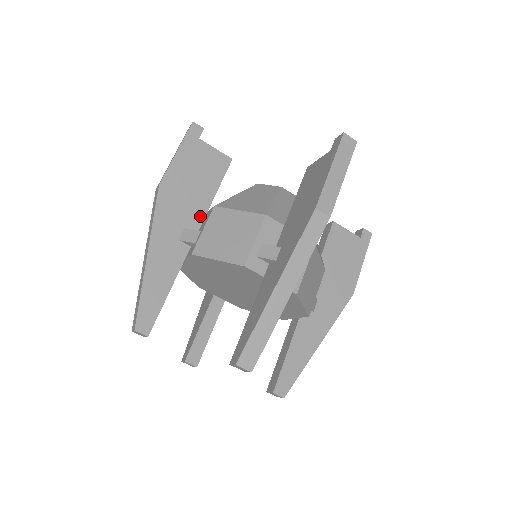
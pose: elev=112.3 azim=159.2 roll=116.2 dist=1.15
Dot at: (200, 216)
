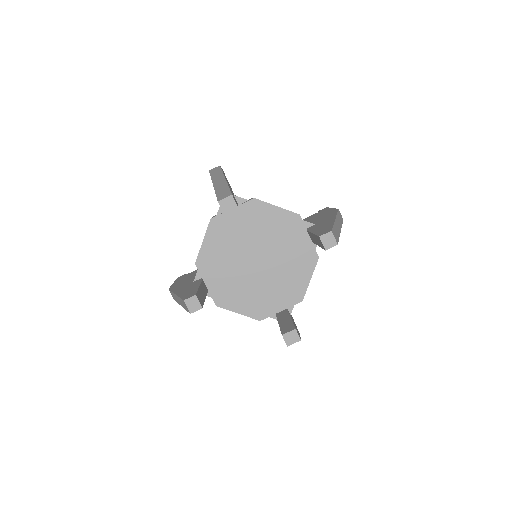
Dot at: occluded
